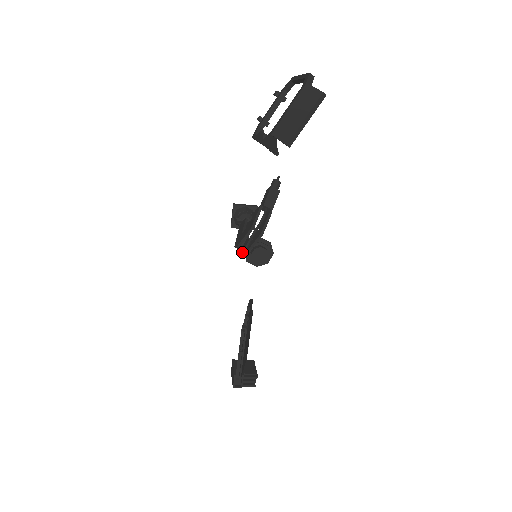
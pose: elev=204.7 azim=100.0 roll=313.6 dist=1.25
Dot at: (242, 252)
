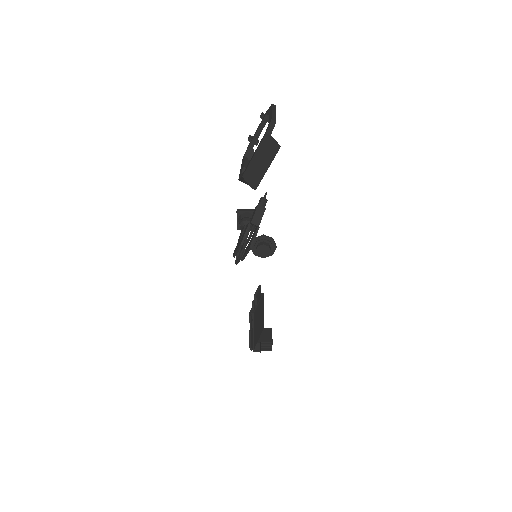
Dot at: (236, 262)
